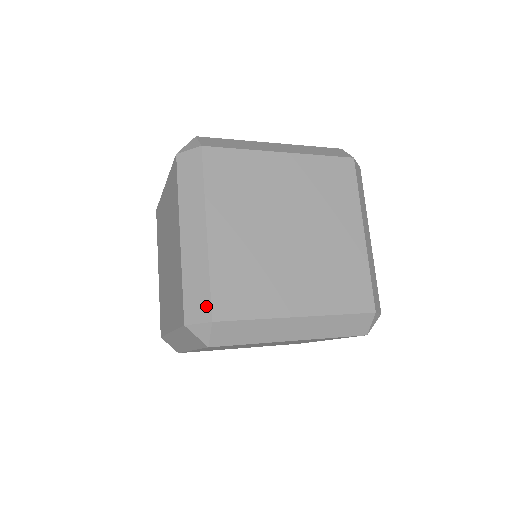
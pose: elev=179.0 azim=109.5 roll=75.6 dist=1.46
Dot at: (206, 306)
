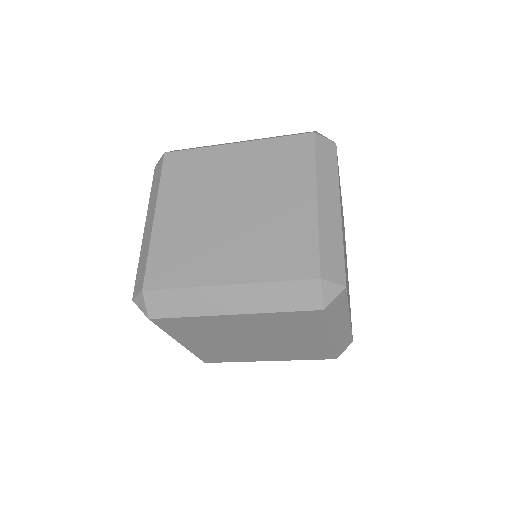
Dot at: (142, 278)
